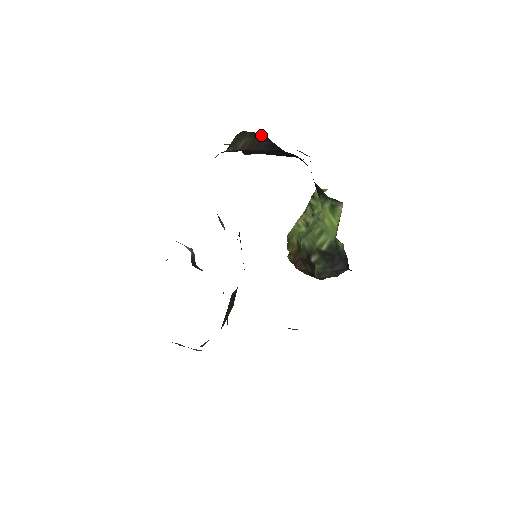
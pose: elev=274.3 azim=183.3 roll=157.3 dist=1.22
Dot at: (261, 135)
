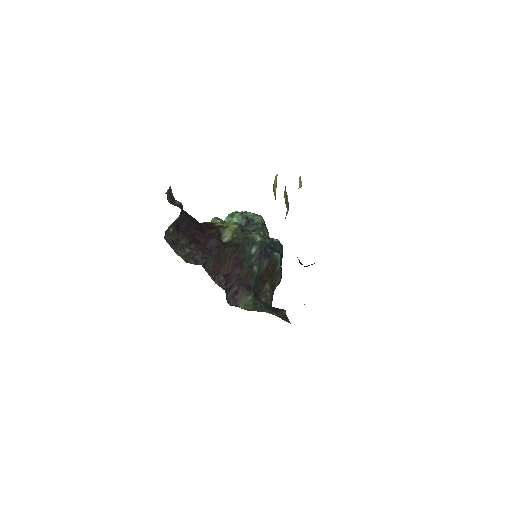
Dot at: occluded
